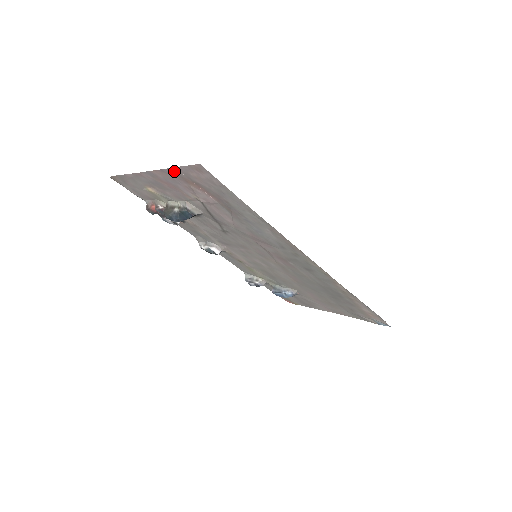
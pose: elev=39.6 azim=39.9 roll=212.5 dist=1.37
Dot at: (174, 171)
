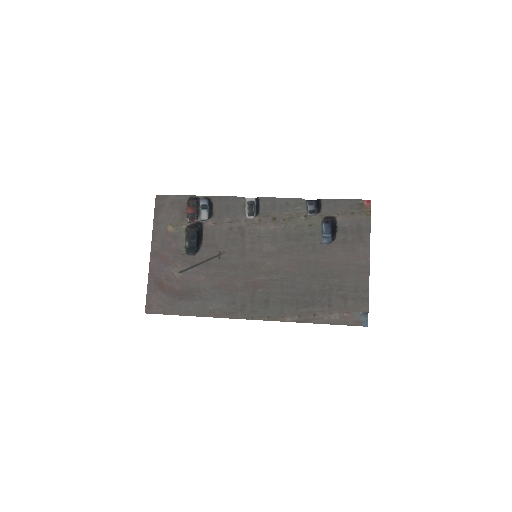
Dot at: (151, 282)
